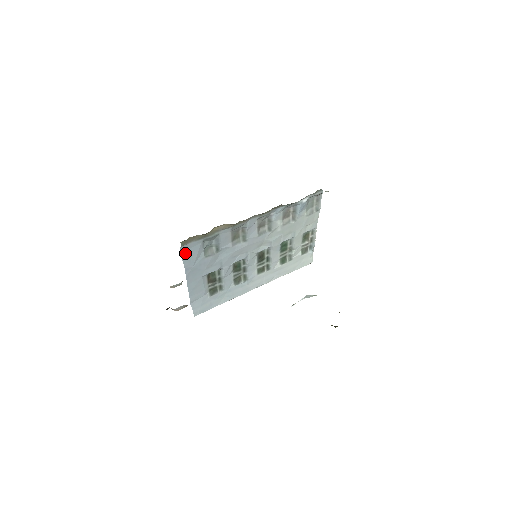
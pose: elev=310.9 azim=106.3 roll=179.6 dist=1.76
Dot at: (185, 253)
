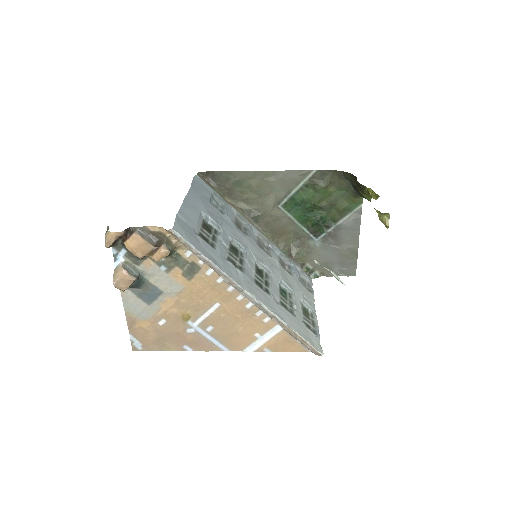
Dot at: (196, 183)
